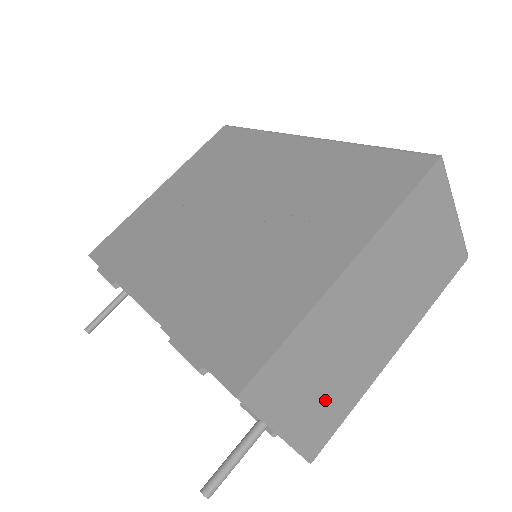
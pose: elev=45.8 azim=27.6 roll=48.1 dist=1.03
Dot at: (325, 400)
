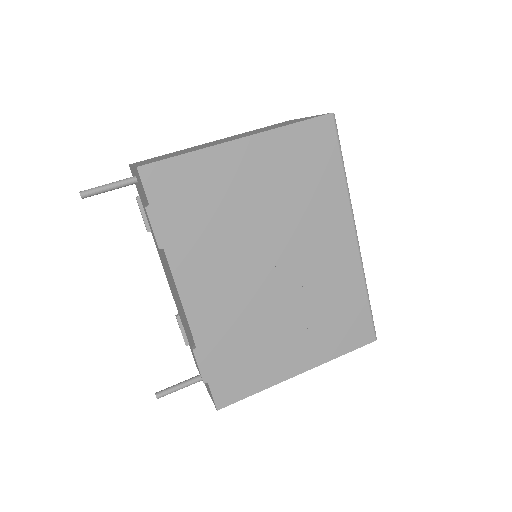
Dot at: occluded
